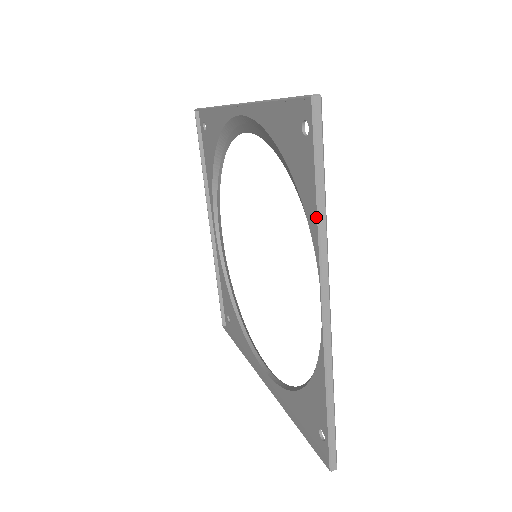
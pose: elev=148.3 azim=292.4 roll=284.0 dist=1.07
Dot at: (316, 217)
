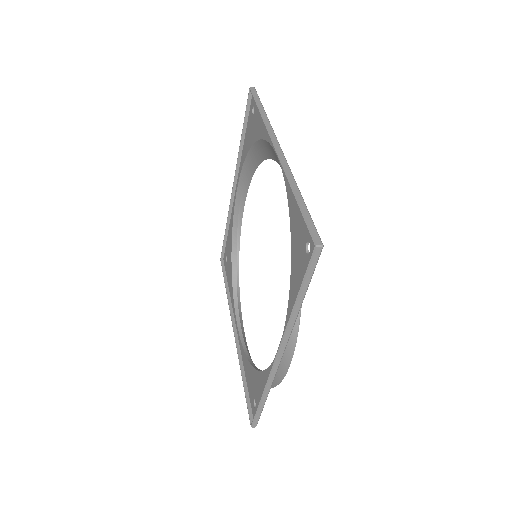
Dot at: (261, 117)
